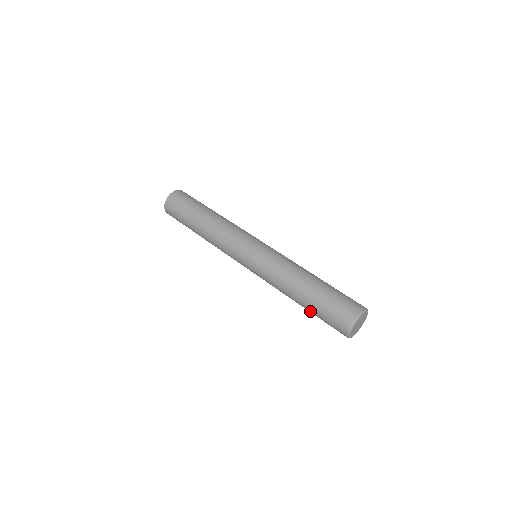
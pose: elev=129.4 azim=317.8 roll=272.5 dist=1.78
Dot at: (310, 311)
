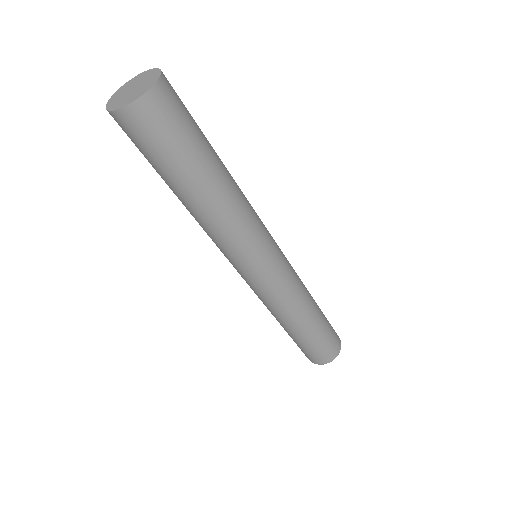
Dot at: occluded
